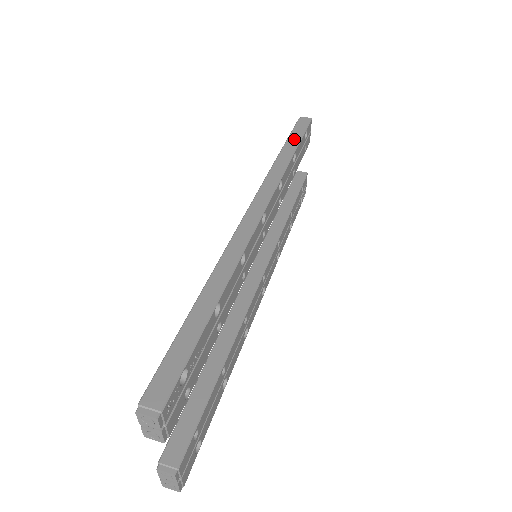
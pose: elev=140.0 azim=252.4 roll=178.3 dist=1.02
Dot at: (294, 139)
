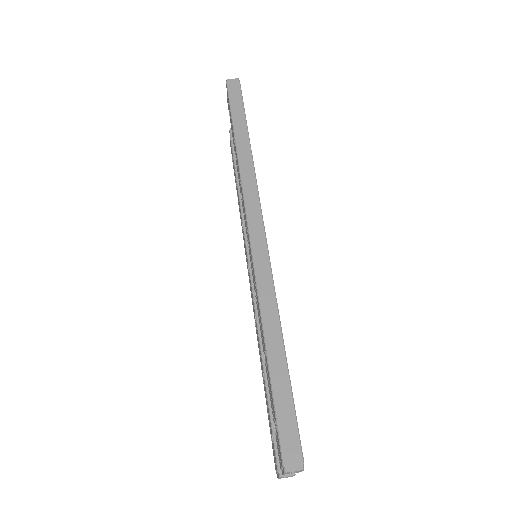
Dot at: (239, 117)
